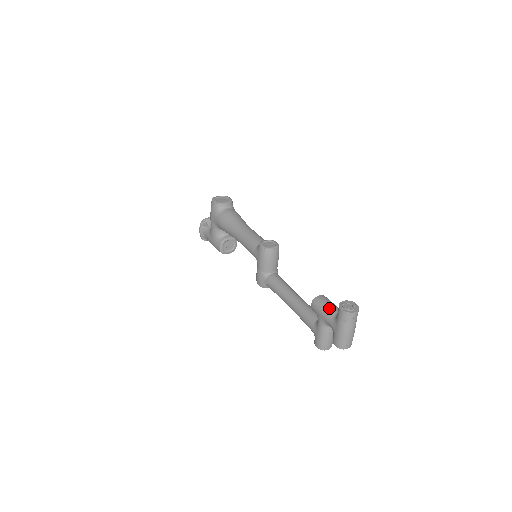
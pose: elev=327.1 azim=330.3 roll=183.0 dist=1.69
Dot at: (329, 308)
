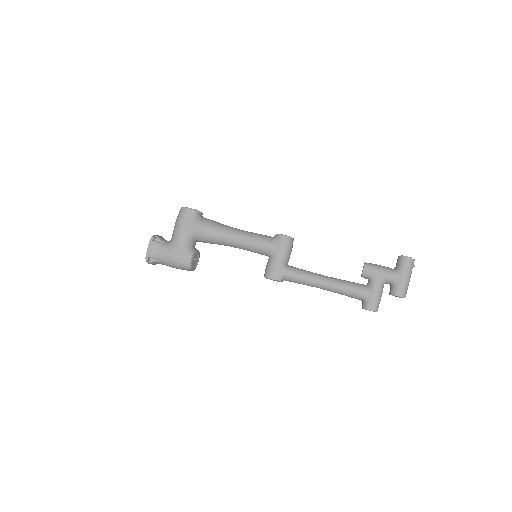
Dot at: (384, 266)
